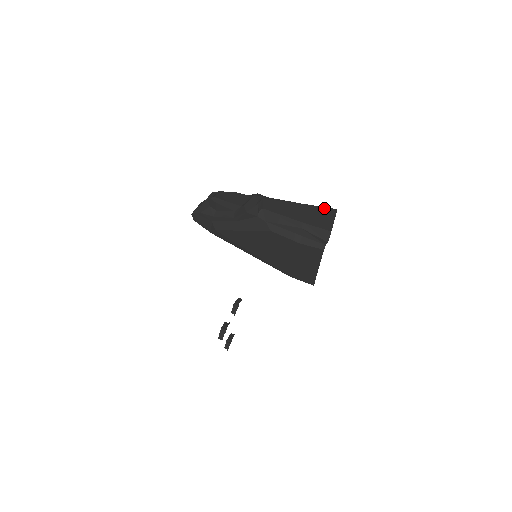
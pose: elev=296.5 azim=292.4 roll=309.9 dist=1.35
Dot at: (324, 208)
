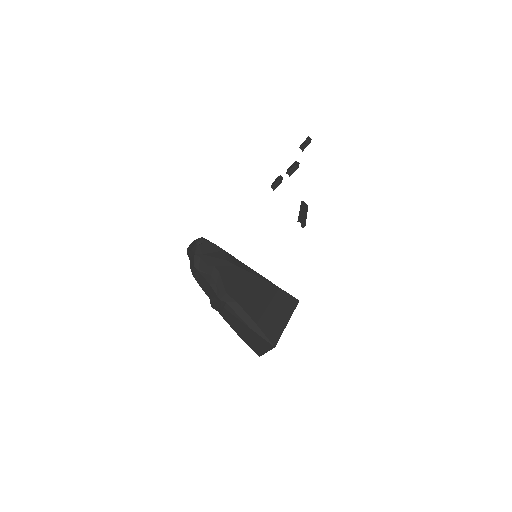
Dot at: (265, 342)
